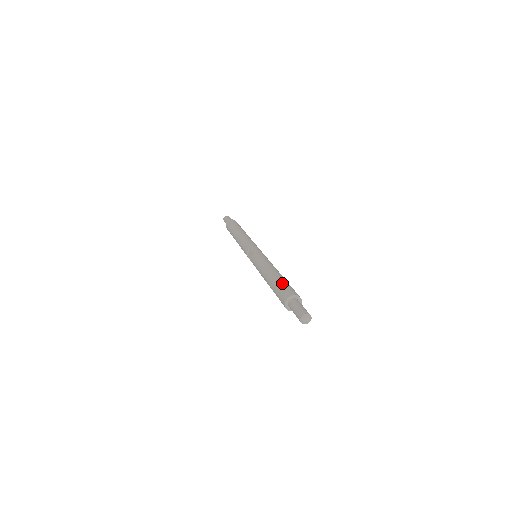
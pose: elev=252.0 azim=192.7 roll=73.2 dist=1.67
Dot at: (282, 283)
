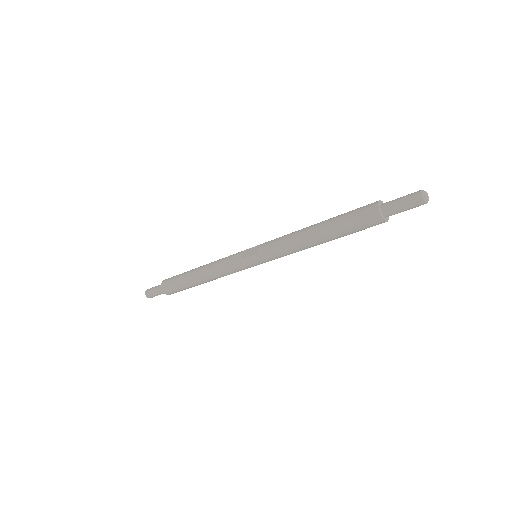
Dot at: occluded
